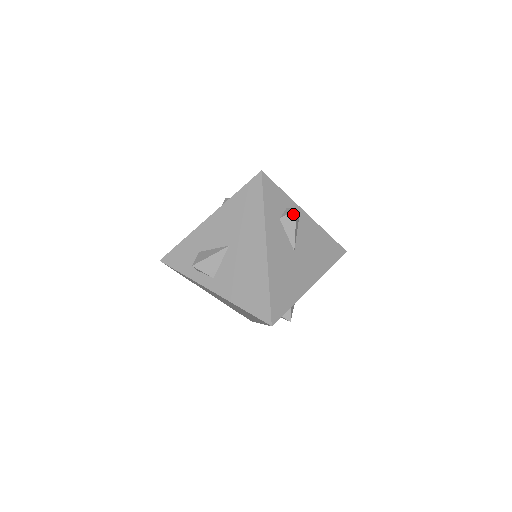
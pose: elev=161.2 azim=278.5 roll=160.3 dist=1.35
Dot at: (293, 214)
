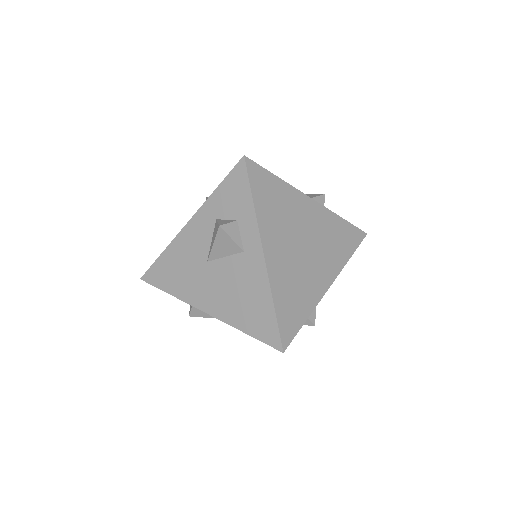
Dot at: (309, 324)
